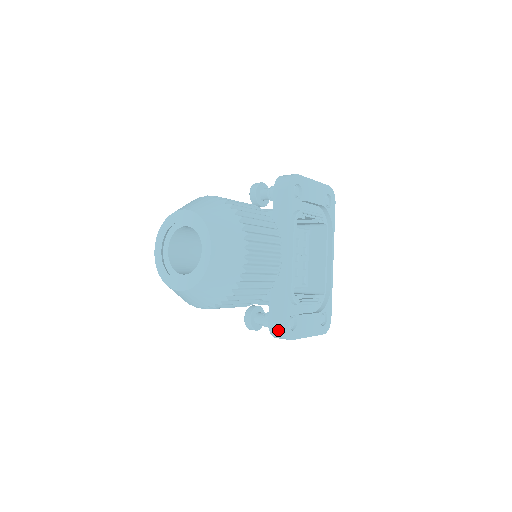
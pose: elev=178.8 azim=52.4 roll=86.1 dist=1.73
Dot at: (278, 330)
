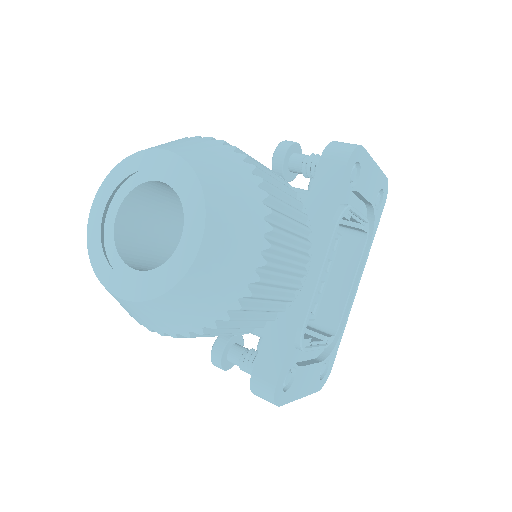
Dot at: (266, 389)
